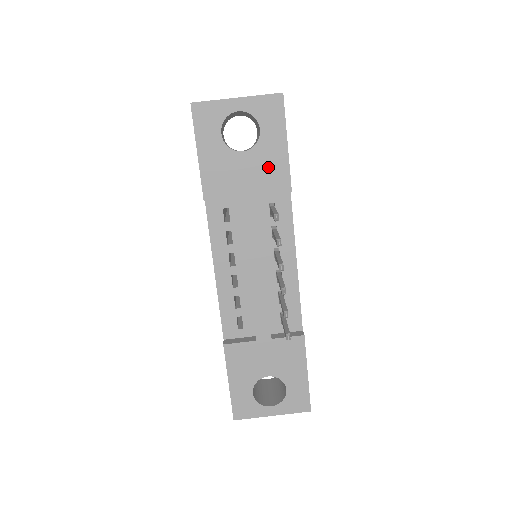
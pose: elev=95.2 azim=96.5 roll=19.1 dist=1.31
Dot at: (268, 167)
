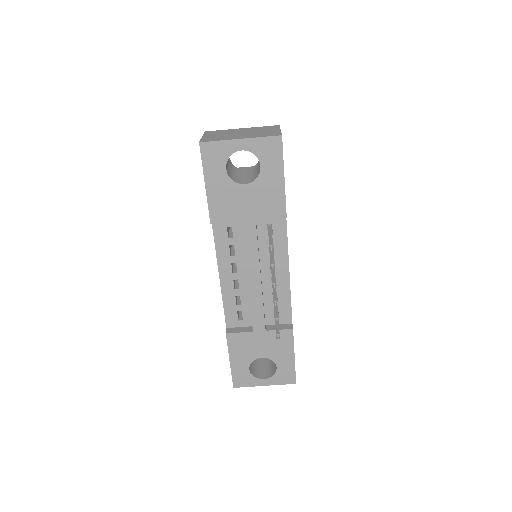
Dot at: (267, 197)
